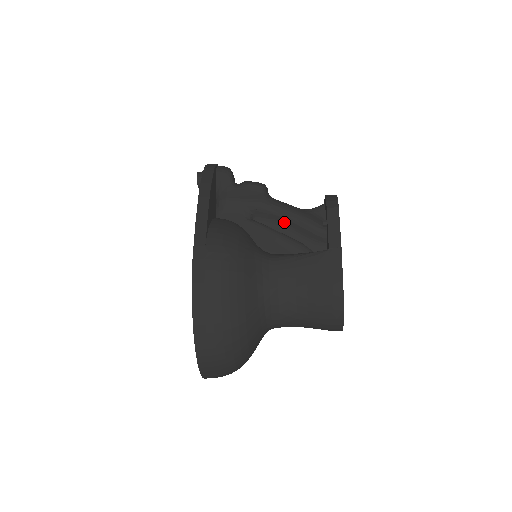
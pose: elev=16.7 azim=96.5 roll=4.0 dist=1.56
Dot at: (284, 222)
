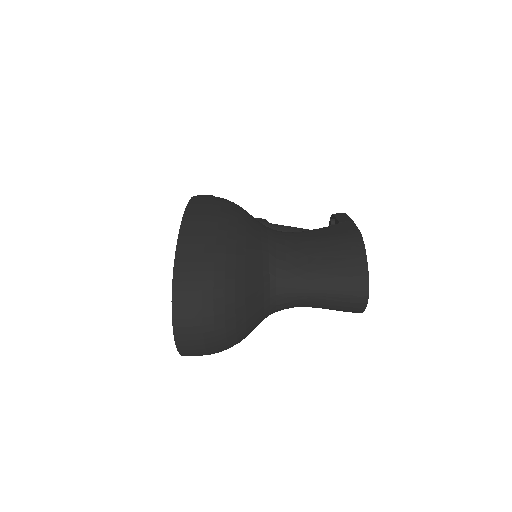
Dot at: occluded
